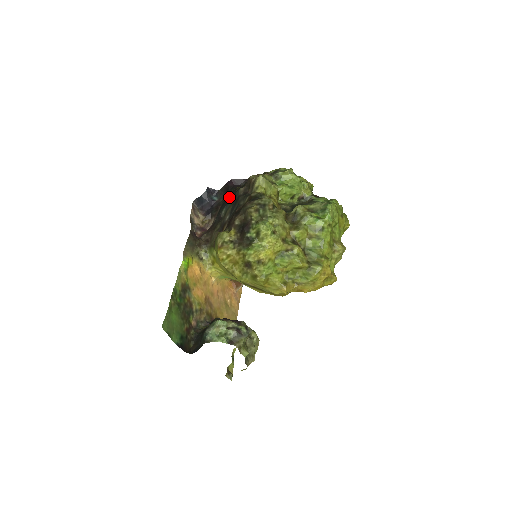
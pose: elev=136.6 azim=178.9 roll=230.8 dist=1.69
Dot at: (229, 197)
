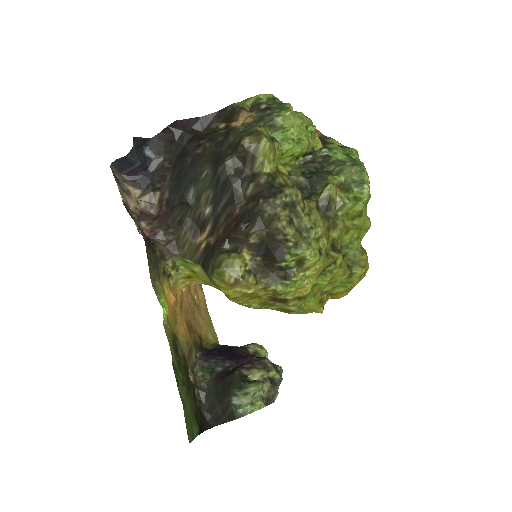
Dot at: (191, 163)
